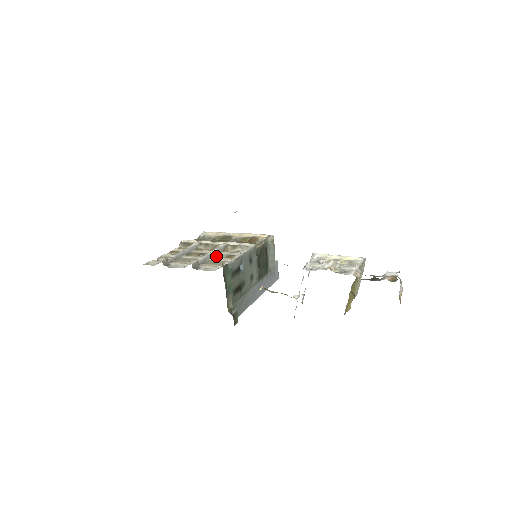
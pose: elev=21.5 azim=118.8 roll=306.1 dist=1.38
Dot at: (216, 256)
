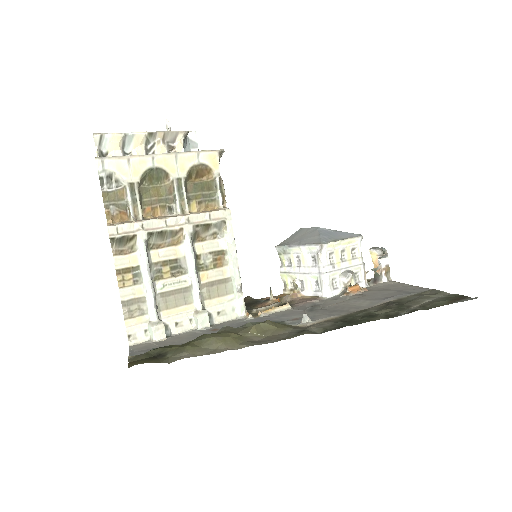
Dot at: (200, 265)
